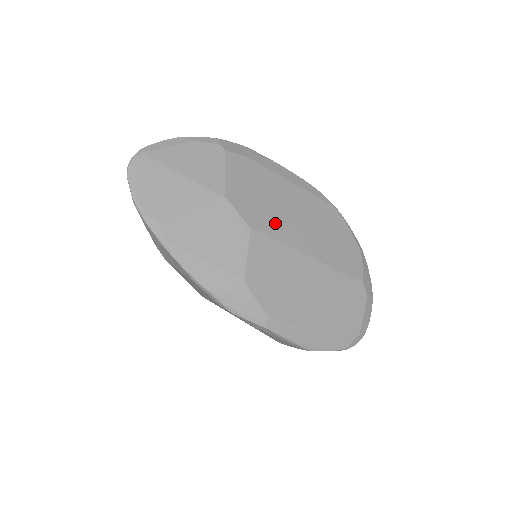
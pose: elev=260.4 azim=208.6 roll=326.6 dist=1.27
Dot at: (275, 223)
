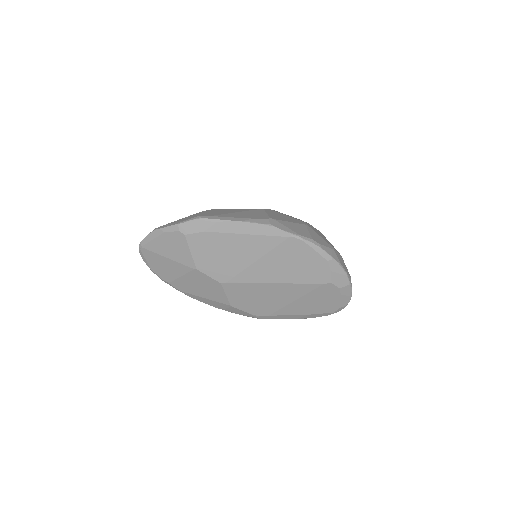
Dot at: (238, 273)
